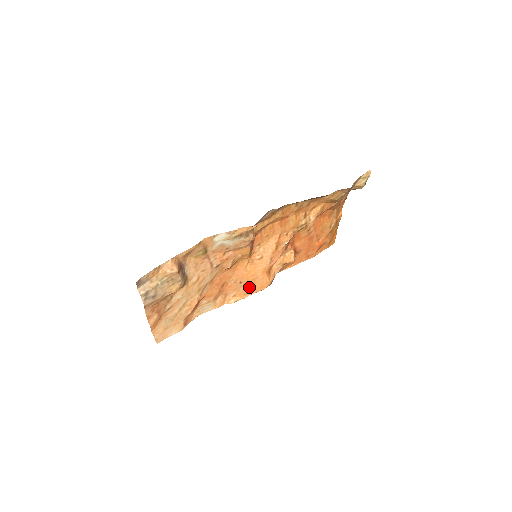
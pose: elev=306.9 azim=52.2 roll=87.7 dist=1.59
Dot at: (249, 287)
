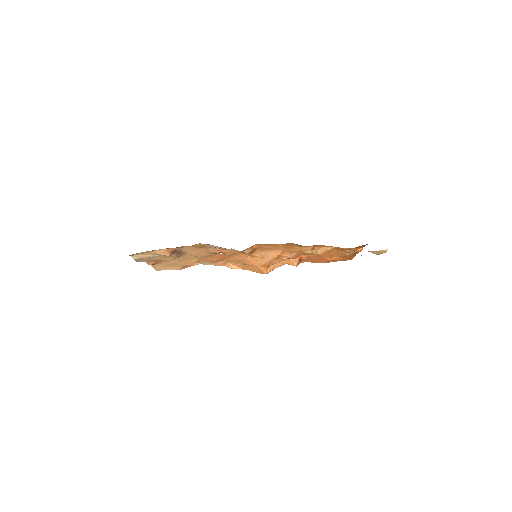
Dot at: (248, 266)
